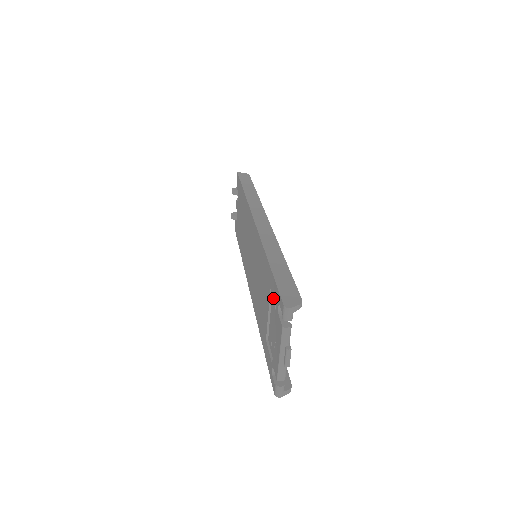
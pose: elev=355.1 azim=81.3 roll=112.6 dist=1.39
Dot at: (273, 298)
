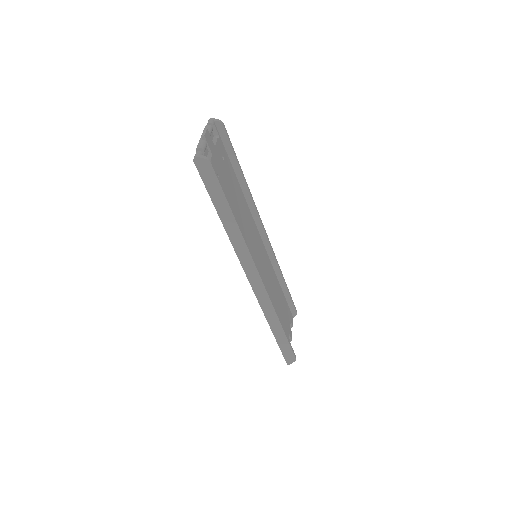
Dot at: occluded
